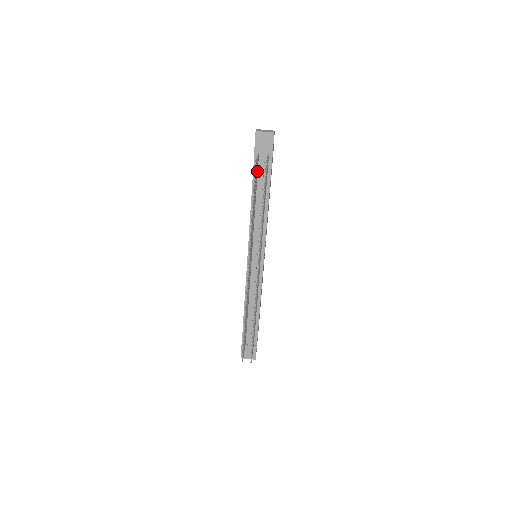
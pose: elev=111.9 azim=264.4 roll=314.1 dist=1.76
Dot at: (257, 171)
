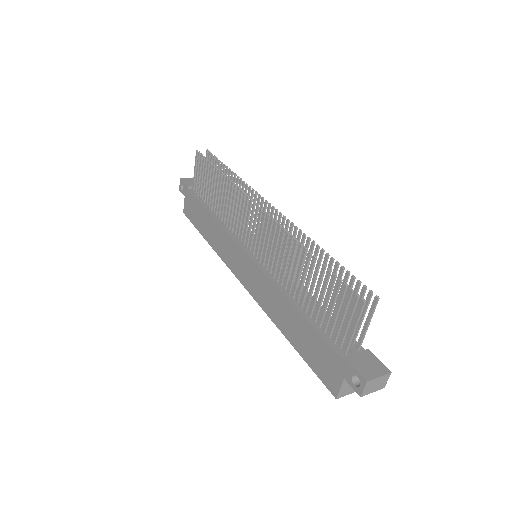
Dot at: (200, 190)
